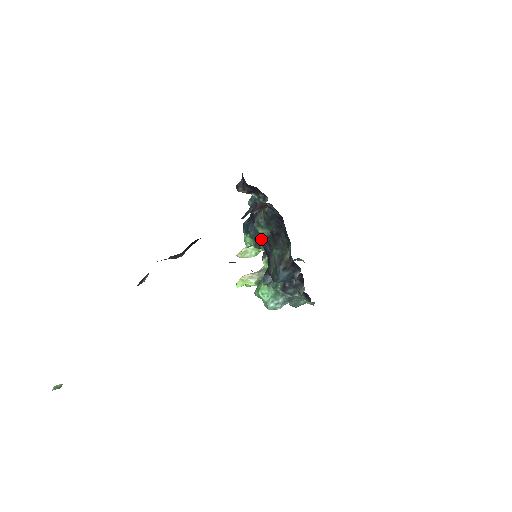
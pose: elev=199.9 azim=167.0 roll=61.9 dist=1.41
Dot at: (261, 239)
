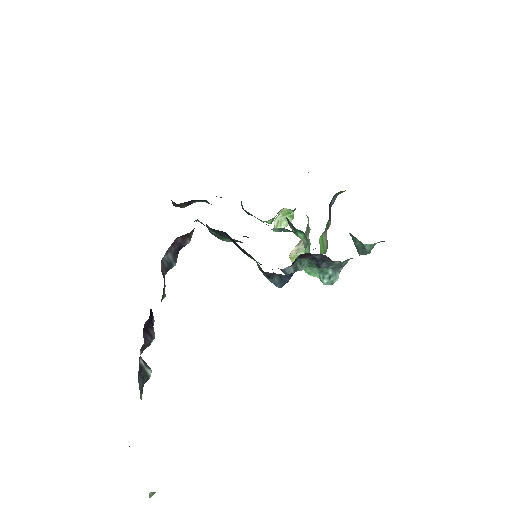
Dot at: occluded
